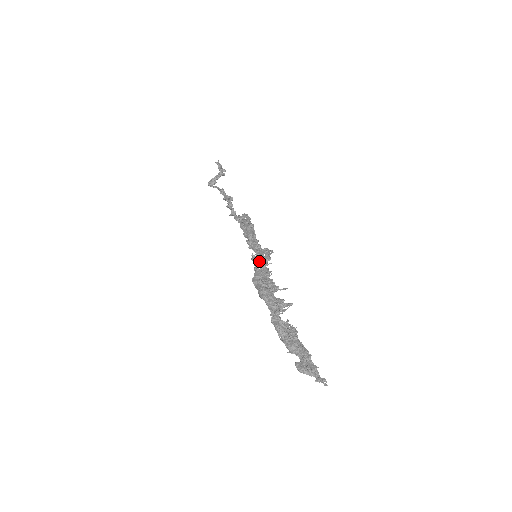
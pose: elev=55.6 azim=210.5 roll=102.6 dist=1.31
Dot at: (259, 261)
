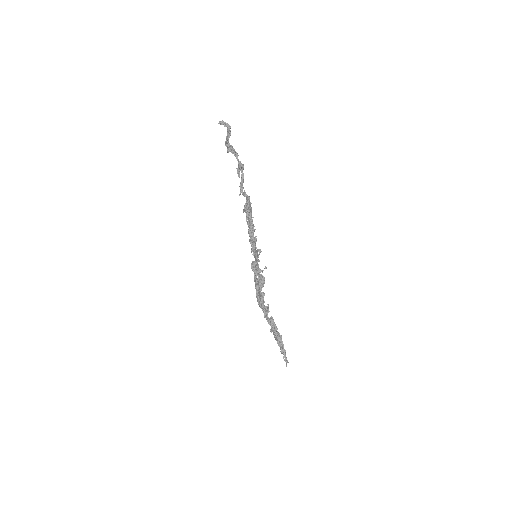
Dot at: (253, 269)
